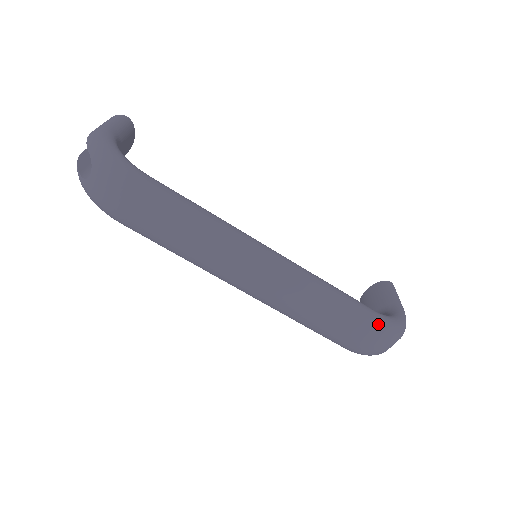
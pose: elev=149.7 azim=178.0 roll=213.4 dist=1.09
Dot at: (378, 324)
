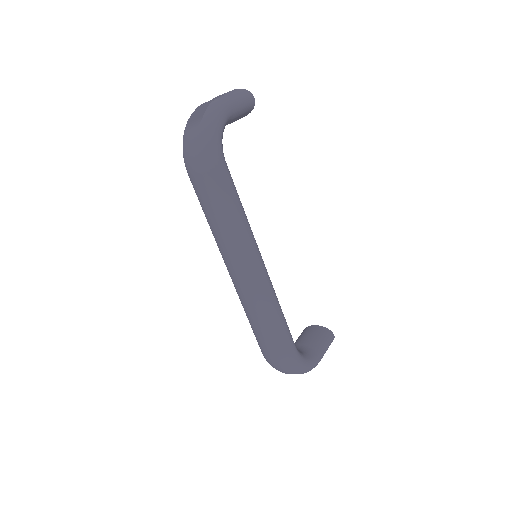
Dot at: (289, 358)
